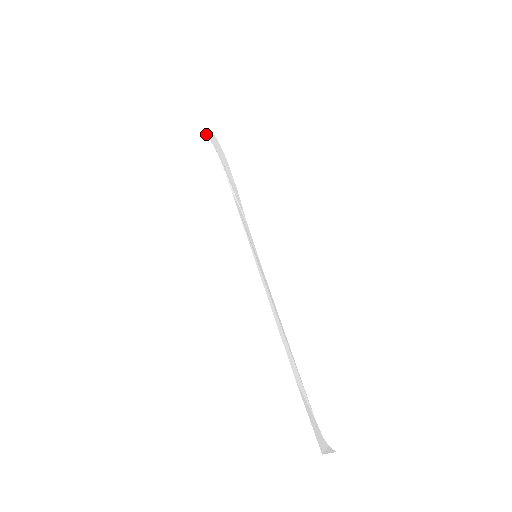
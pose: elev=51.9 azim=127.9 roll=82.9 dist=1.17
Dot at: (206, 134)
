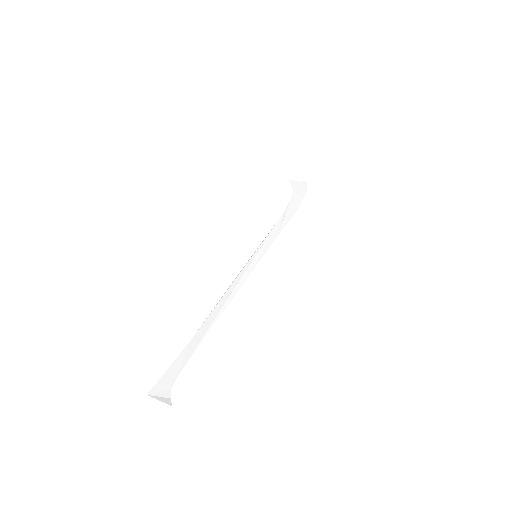
Dot at: (291, 182)
